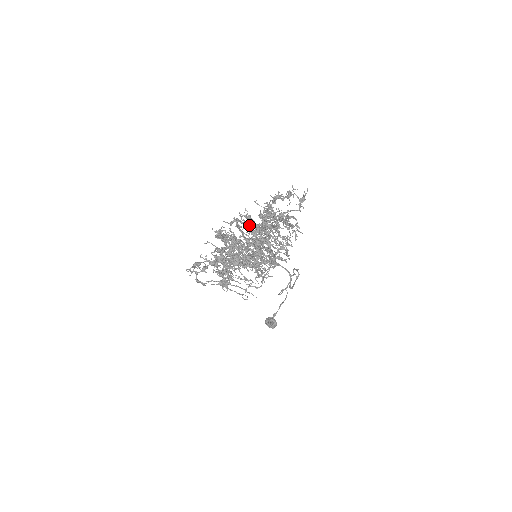
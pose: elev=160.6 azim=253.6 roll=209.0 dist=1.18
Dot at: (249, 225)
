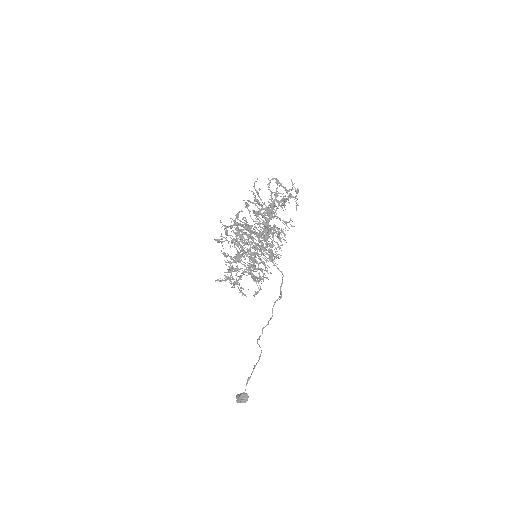
Dot at: occluded
